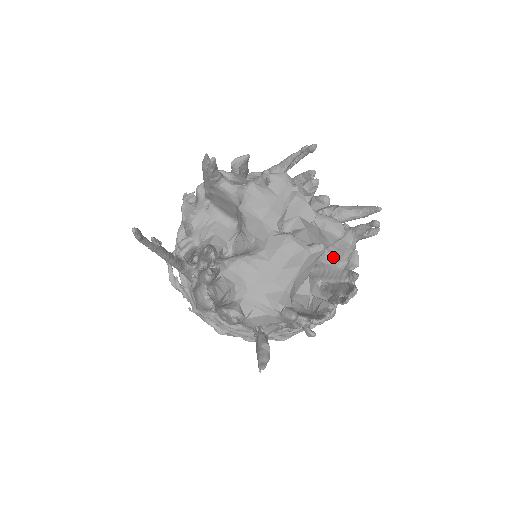
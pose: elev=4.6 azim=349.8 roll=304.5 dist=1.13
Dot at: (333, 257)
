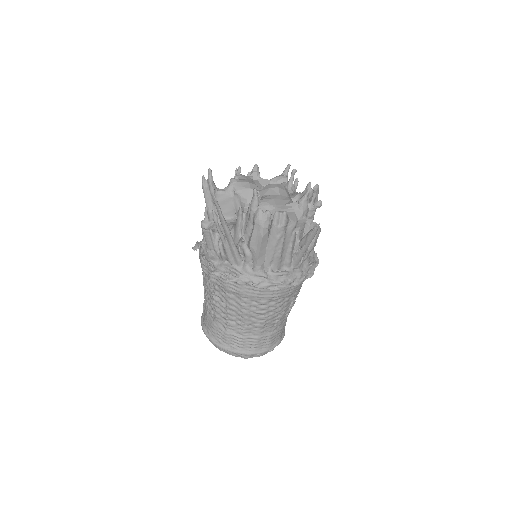
Dot at: (292, 197)
